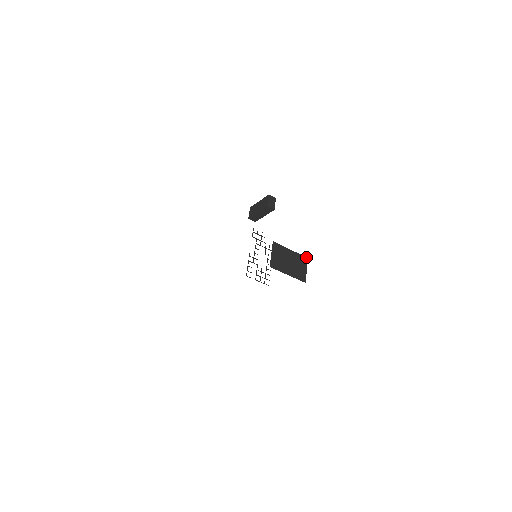
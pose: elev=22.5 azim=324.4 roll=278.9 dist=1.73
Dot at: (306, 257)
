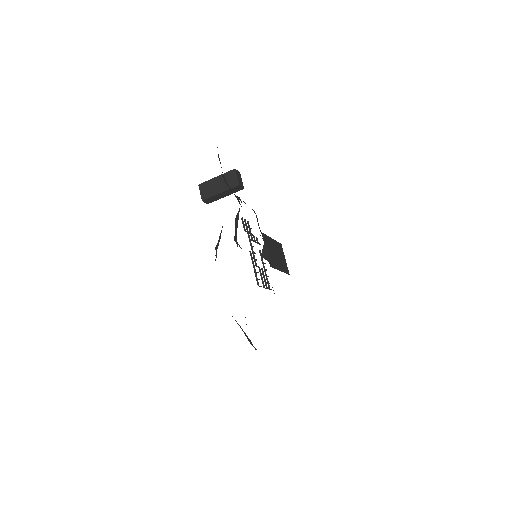
Dot at: (280, 243)
